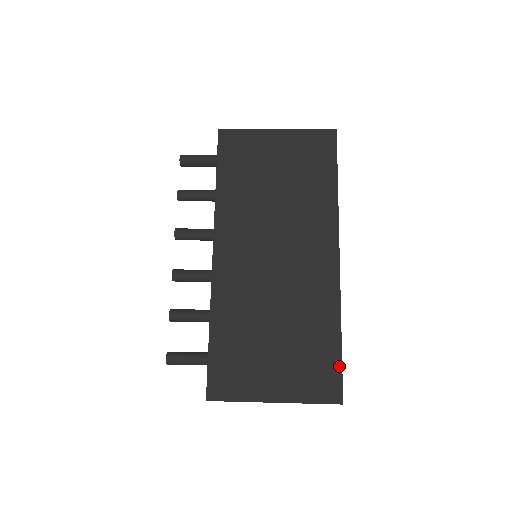
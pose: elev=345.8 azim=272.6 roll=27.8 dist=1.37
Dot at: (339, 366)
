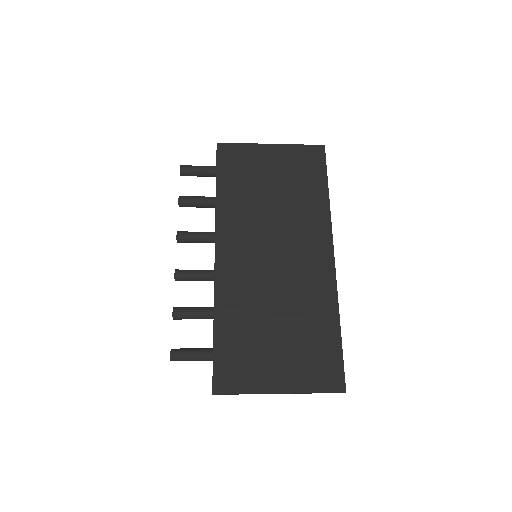
Dot at: (340, 356)
